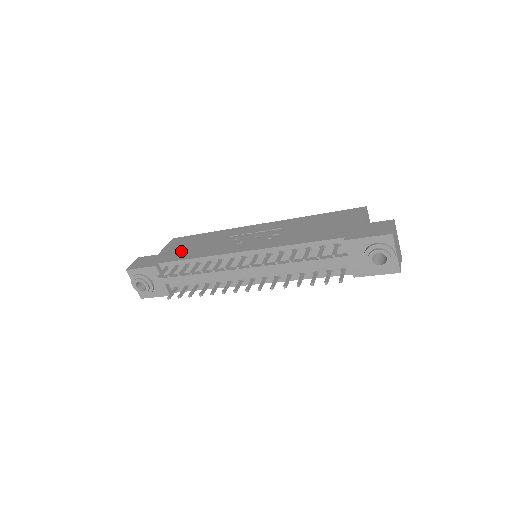
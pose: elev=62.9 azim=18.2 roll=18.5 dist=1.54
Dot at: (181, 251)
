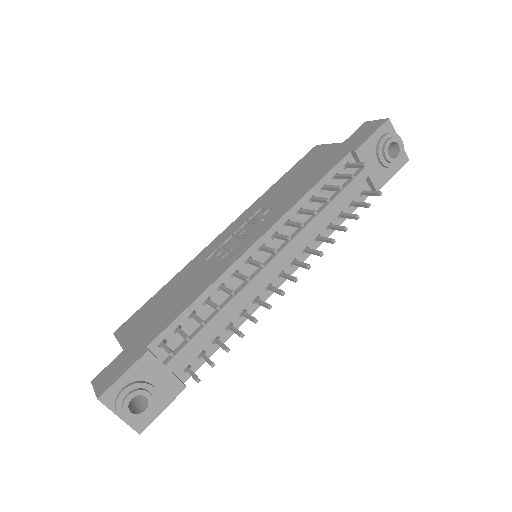
Dot at: (159, 316)
